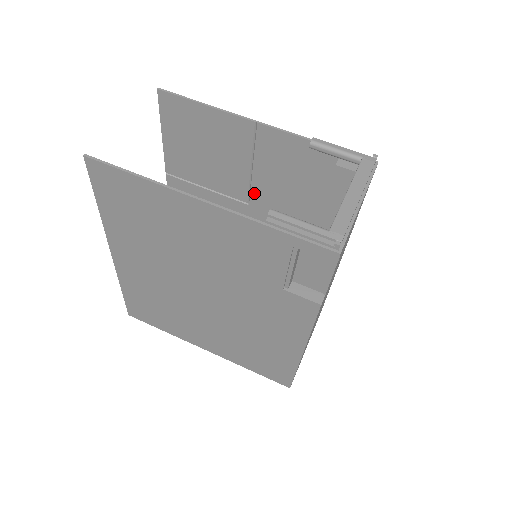
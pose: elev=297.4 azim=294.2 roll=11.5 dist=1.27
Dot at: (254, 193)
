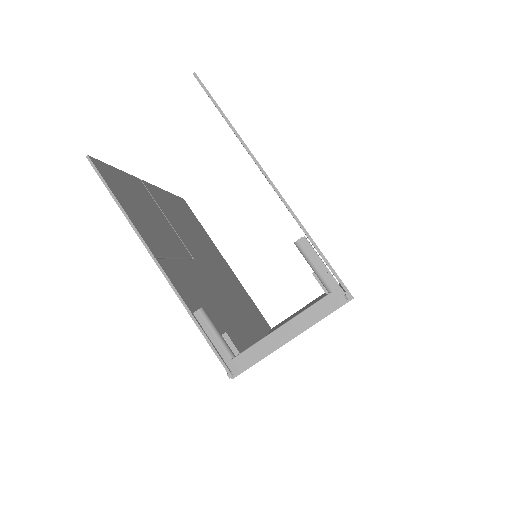
Dot at: occluded
